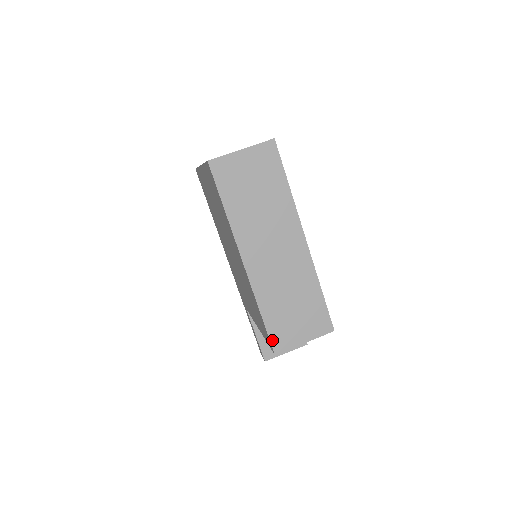
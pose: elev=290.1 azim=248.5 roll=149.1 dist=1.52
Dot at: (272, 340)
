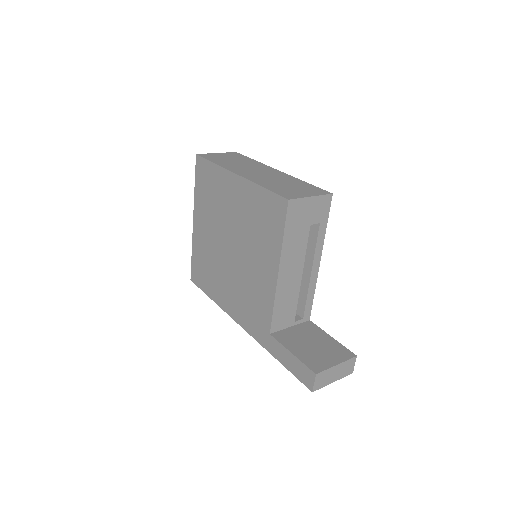
Dot at: (281, 195)
